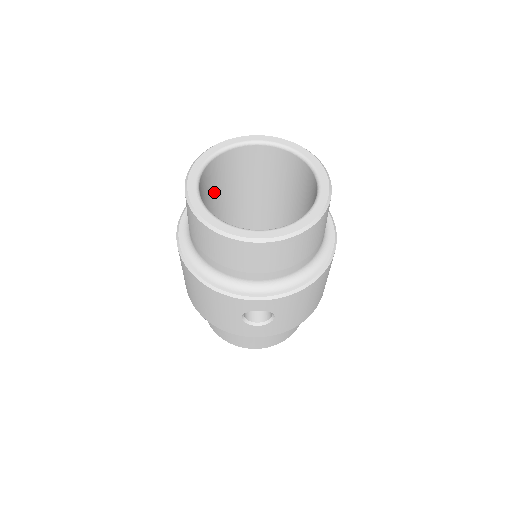
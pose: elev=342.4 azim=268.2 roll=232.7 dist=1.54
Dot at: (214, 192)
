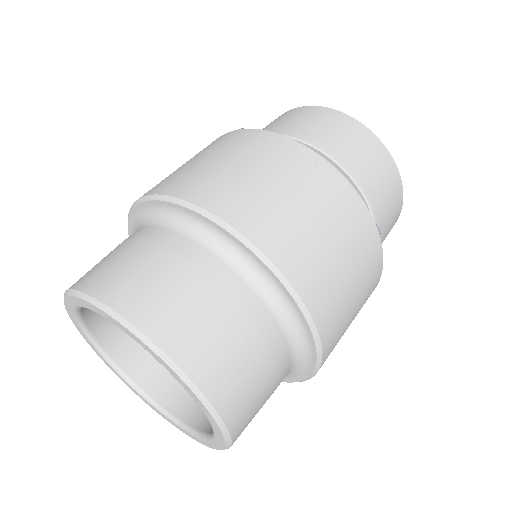
Dot at: occluded
